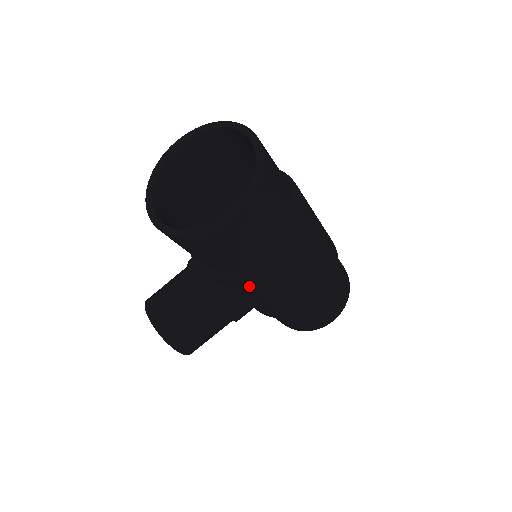
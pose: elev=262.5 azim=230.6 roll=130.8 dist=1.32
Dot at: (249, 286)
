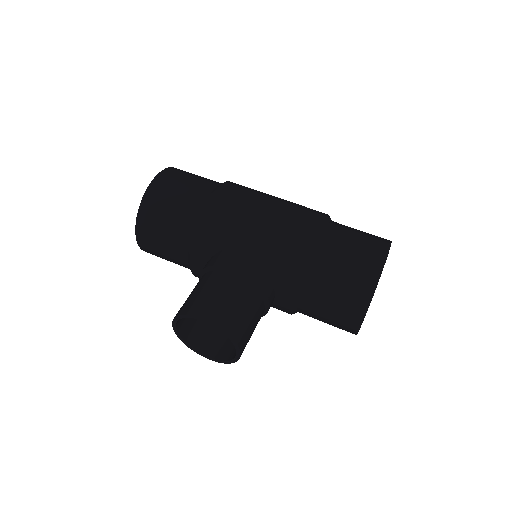
Dot at: (216, 223)
